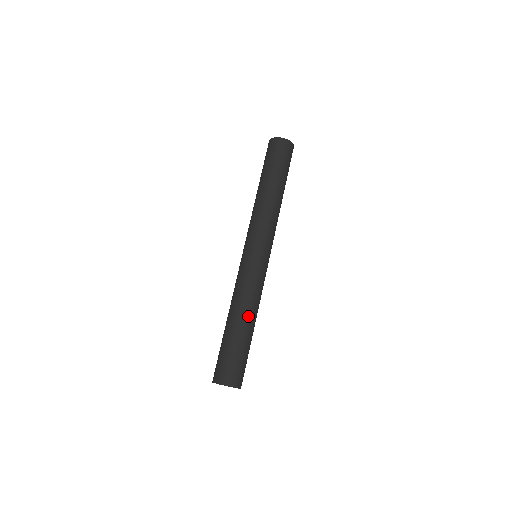
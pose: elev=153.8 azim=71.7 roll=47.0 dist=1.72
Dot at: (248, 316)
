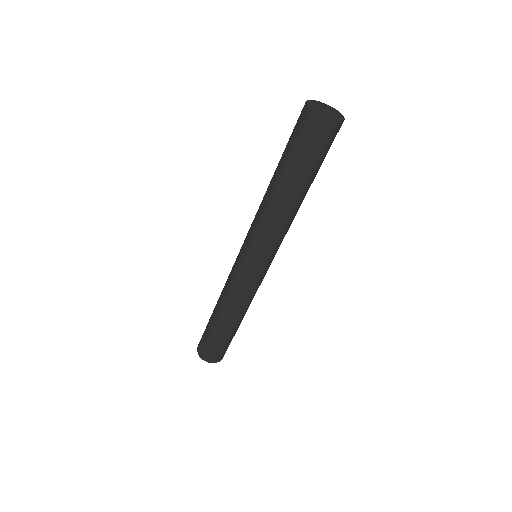
Dot at: (236, 319)
